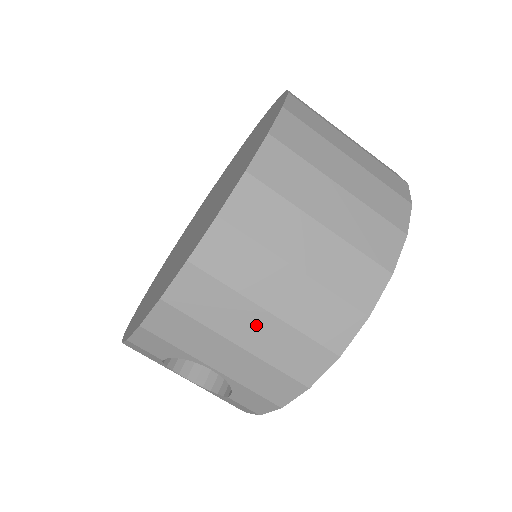
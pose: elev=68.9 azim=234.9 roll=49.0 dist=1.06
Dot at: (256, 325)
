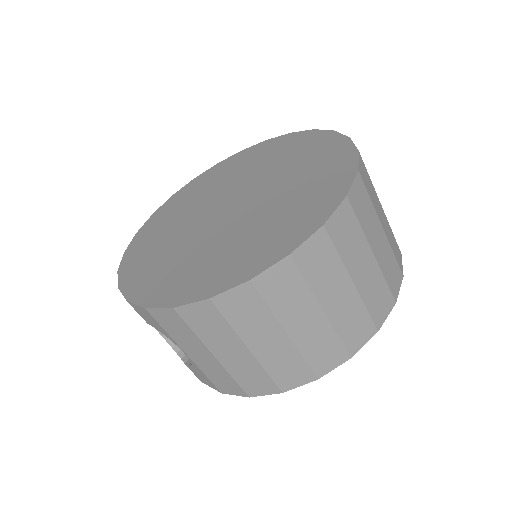
Dot at: (236, 353)
